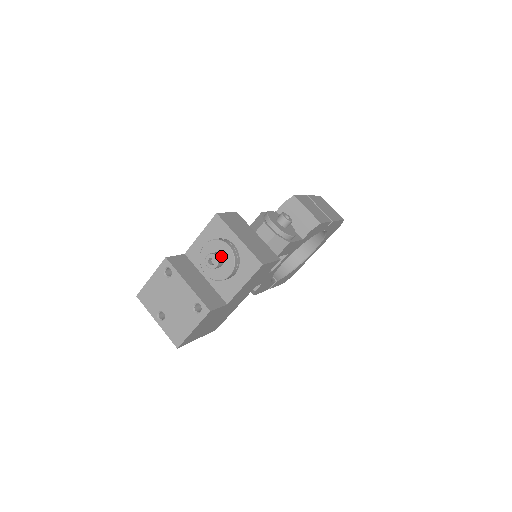
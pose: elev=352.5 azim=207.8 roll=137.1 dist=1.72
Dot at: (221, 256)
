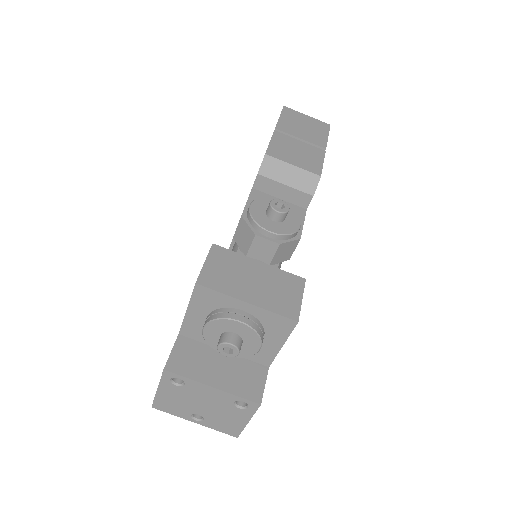
Dot at: (236, 335)
